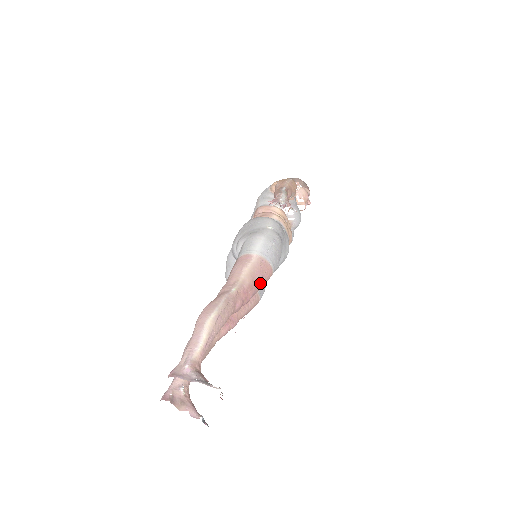
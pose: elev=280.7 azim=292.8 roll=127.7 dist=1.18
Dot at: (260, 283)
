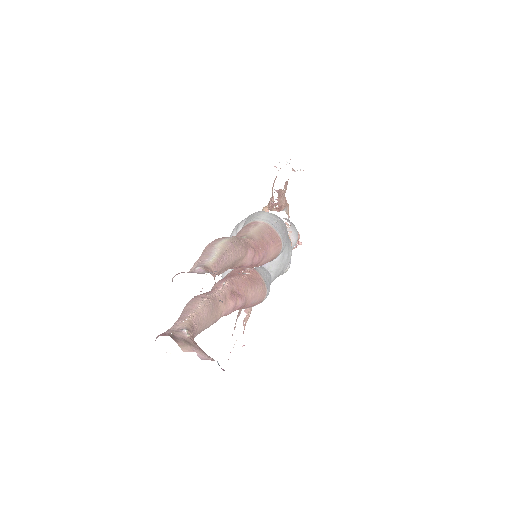
Dot at: (270, 247)
